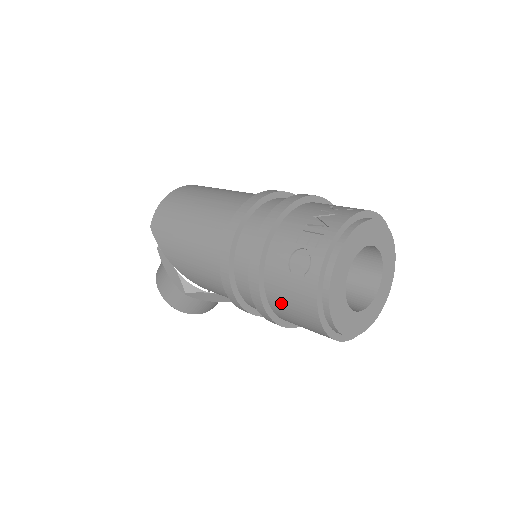
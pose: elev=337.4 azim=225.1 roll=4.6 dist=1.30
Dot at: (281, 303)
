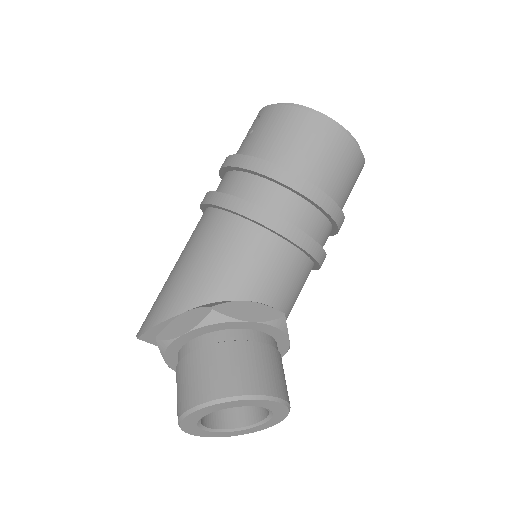
Dot at: (270, 145)
